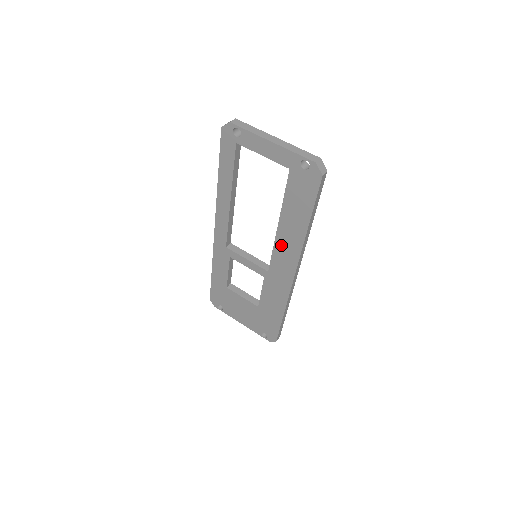
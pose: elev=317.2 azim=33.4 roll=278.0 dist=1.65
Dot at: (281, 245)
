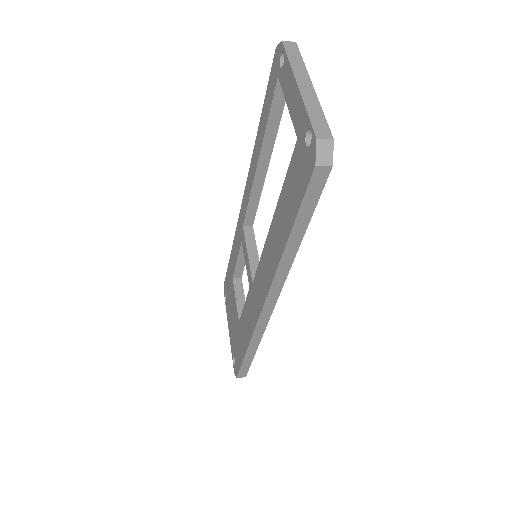
Dot at: (266, 254)
